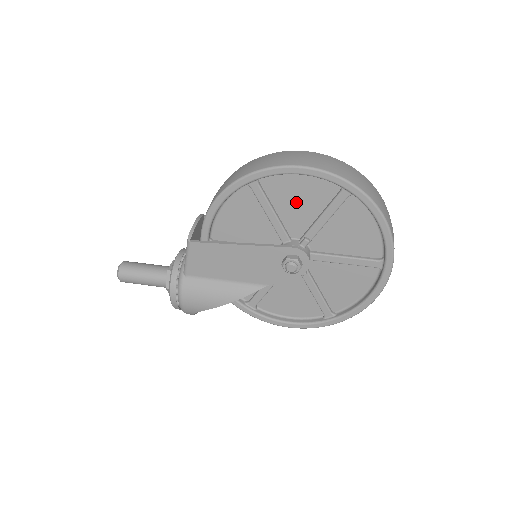
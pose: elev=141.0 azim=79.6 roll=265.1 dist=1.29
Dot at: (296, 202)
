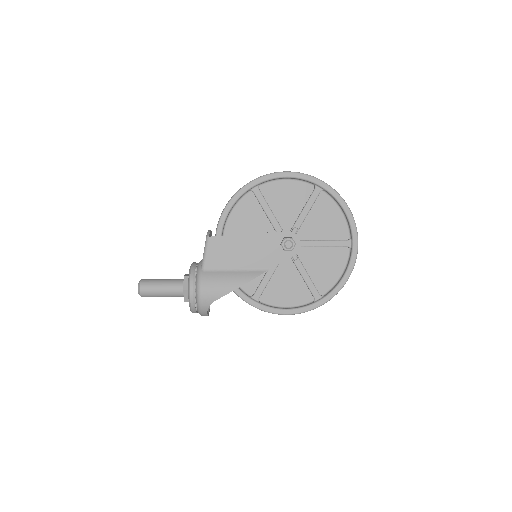
Dot at: (285, 201)
